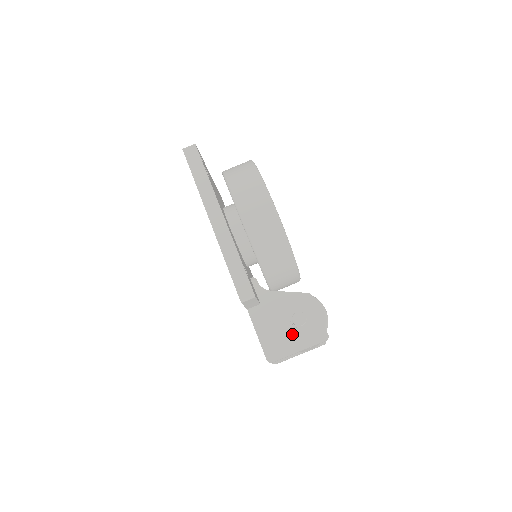
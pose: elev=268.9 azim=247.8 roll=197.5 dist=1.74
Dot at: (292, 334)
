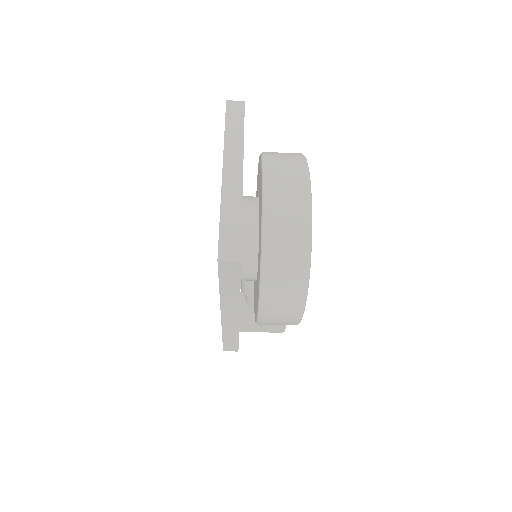
Dot at: (256, 326)
